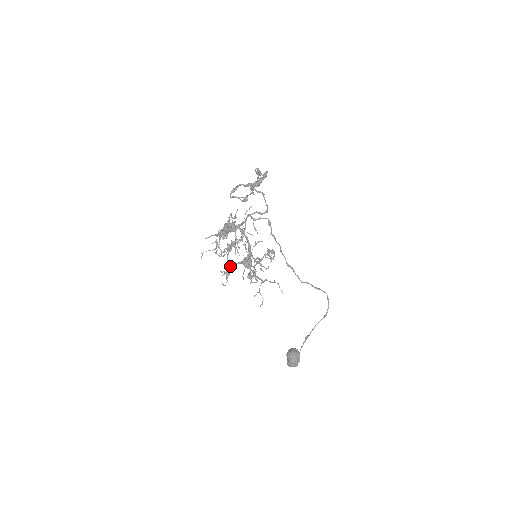
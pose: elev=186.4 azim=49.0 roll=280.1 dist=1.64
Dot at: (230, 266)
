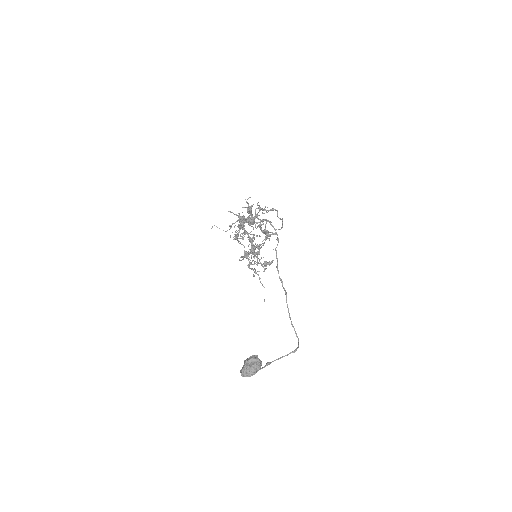
Dot at: occluded
